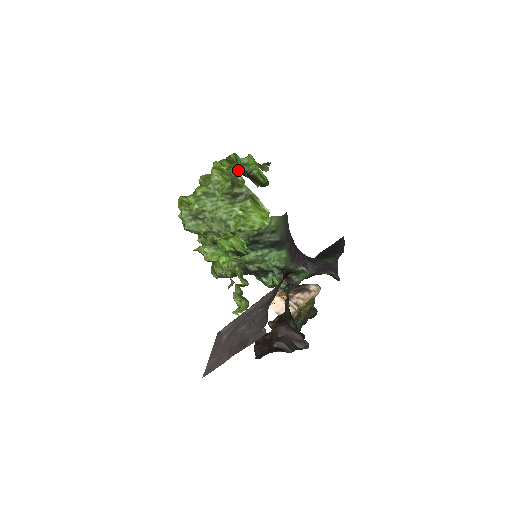
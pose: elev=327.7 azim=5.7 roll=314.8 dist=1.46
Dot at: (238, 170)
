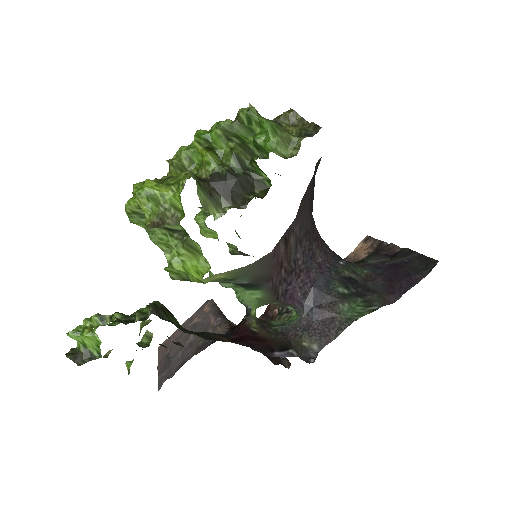
Dot at: (227, 157)
